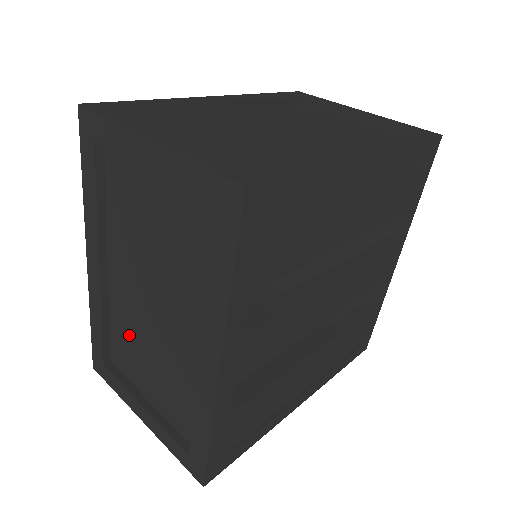
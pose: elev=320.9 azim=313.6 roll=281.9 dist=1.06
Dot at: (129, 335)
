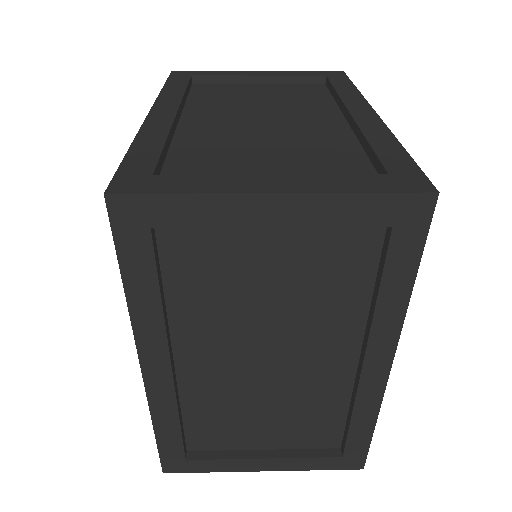
Dot at: (223, 408)
